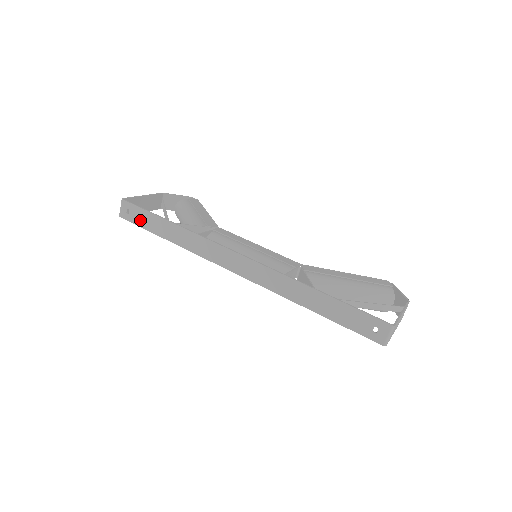
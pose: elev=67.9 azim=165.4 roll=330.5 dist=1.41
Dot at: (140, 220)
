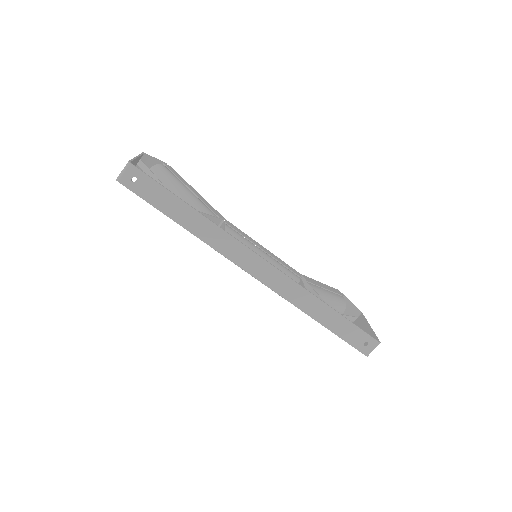
Dot at: (150, 194)
